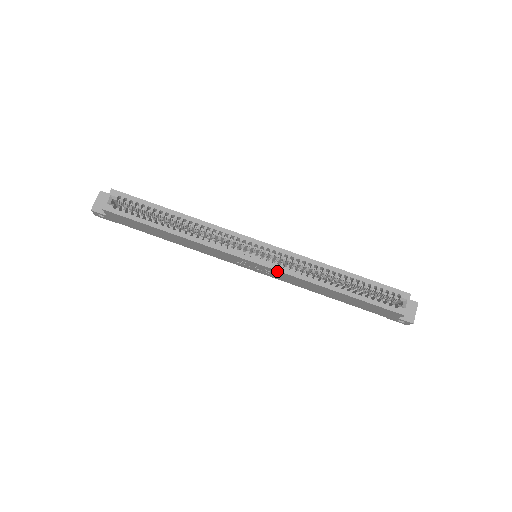
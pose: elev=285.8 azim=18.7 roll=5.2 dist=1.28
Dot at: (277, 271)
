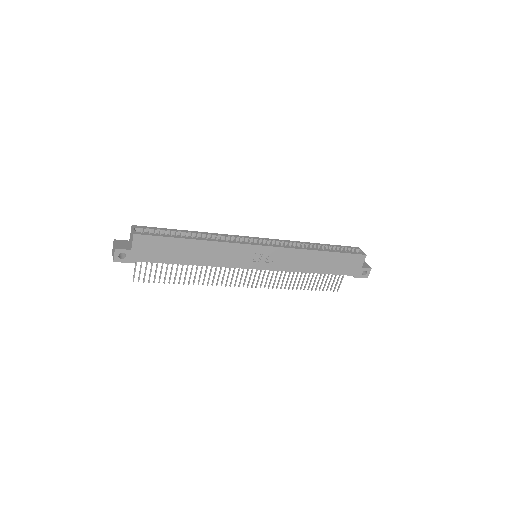
Dot at: (281, 249)
